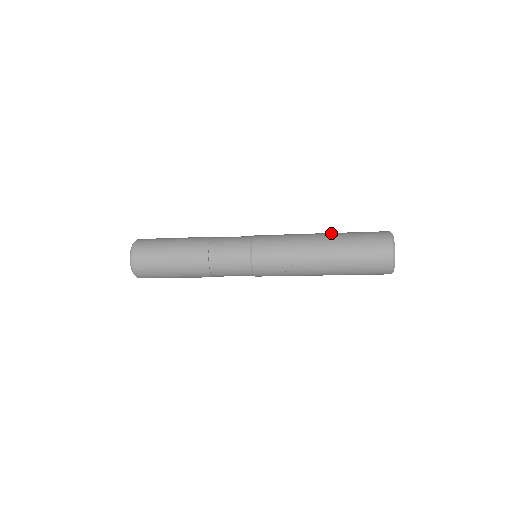
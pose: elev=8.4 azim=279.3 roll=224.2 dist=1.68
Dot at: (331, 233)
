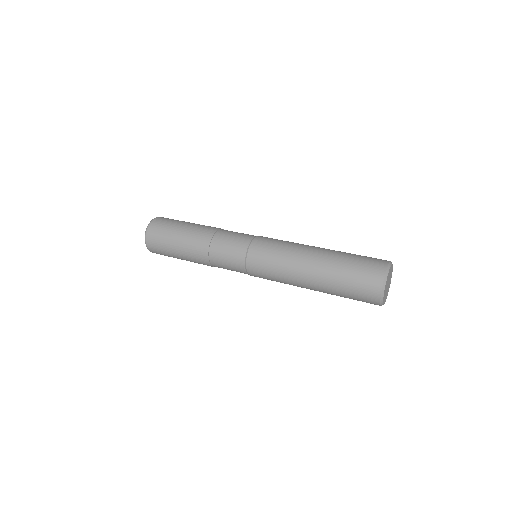
Dot at: (320, 278)
